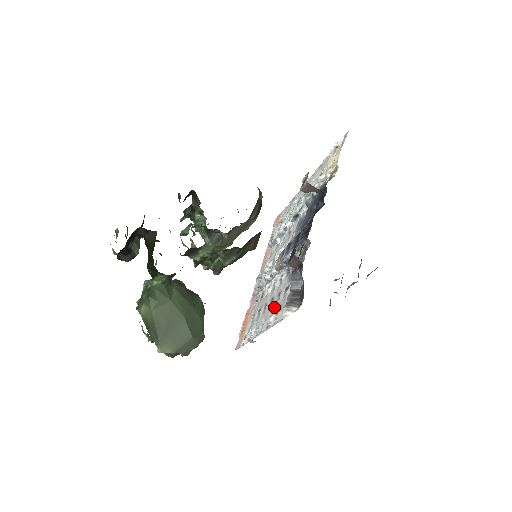
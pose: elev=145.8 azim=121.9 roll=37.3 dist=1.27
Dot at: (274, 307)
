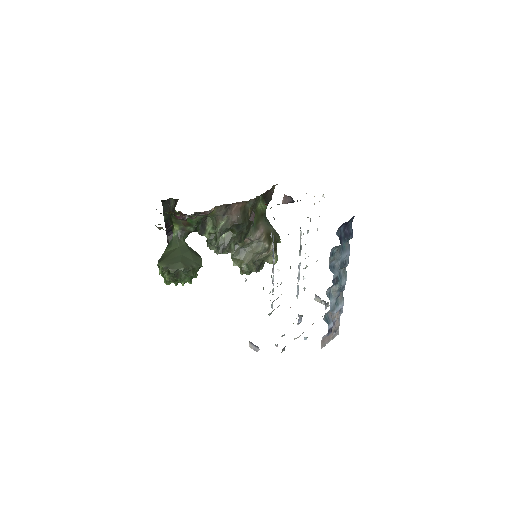
Dot at: occluded
